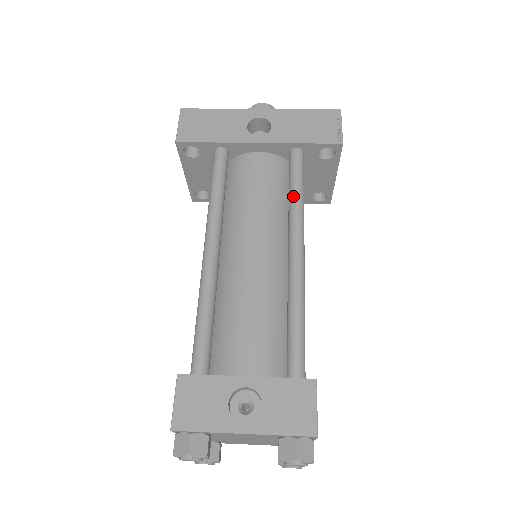
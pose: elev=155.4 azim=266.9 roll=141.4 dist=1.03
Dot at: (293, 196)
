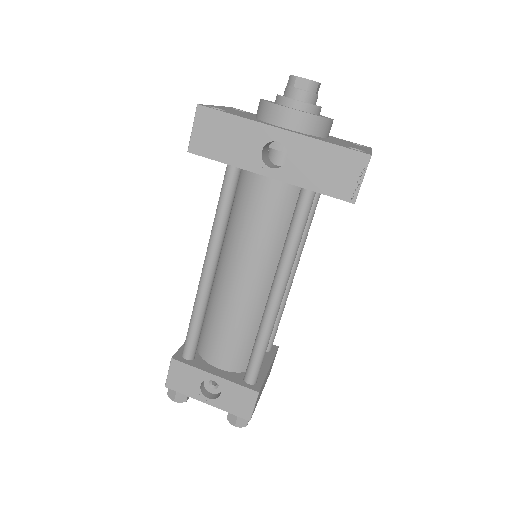
Dot at: (288, 243)
